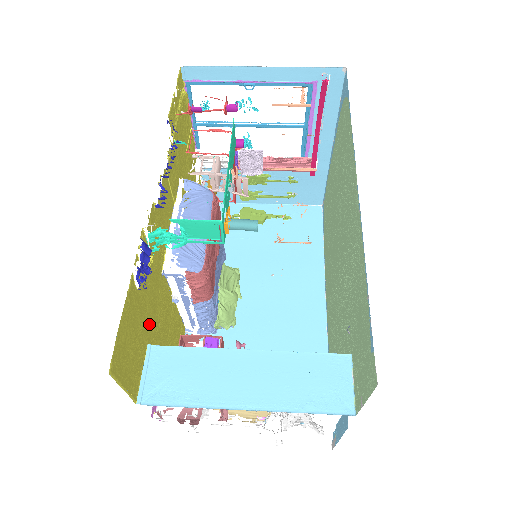
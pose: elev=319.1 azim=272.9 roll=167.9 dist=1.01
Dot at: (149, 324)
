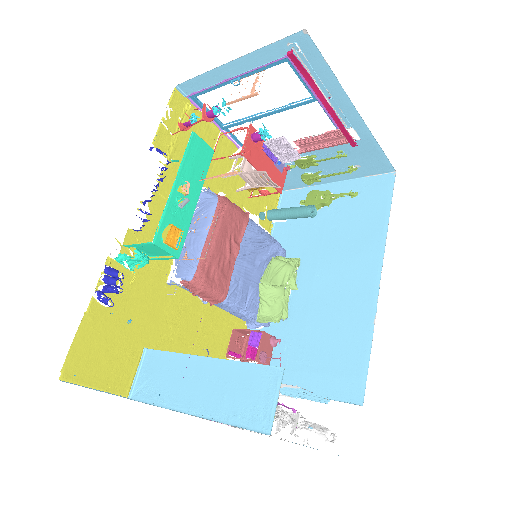
Dot at: (145, 331)
